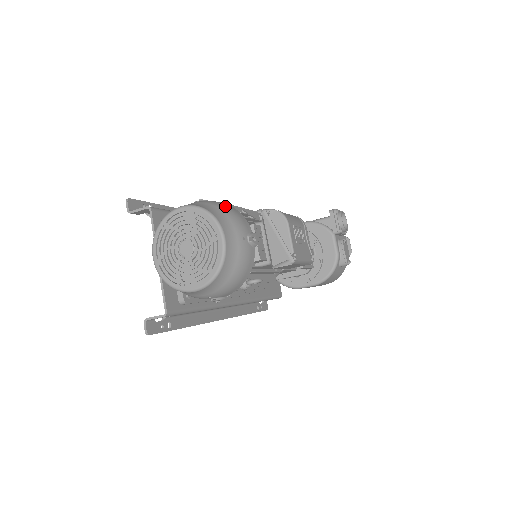
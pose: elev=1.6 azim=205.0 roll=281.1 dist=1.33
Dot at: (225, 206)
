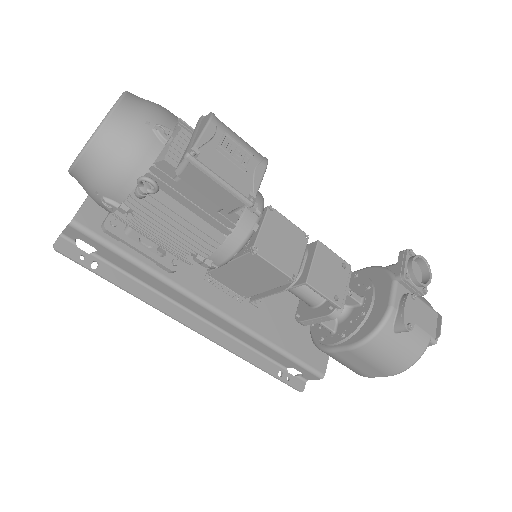
Dot at: occluded
